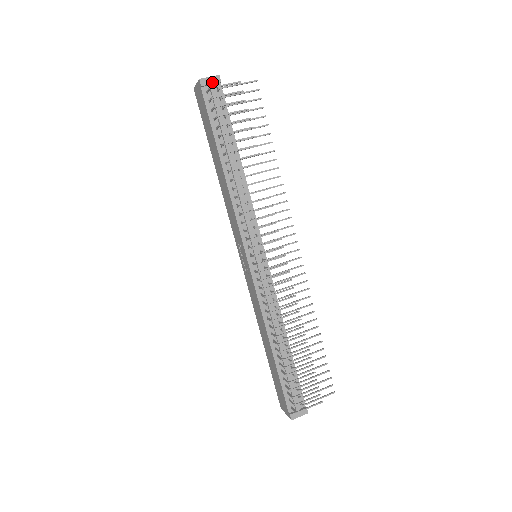
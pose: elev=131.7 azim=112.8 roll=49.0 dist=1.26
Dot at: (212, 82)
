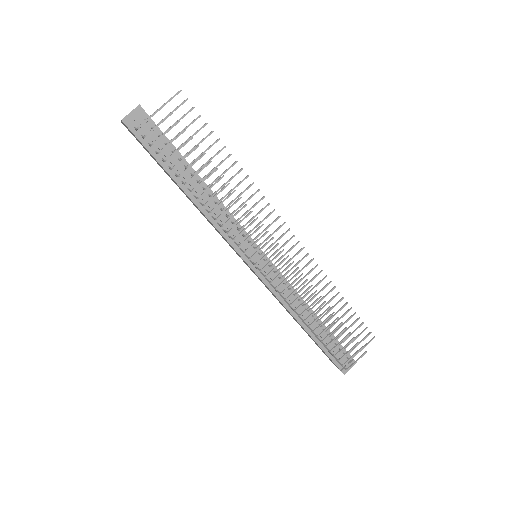
Dot at: (136, 116)
